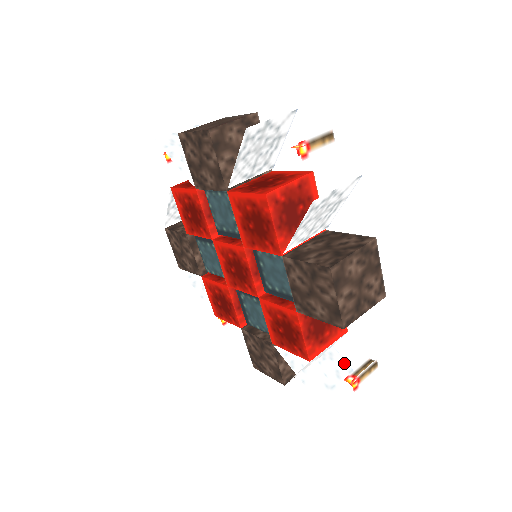
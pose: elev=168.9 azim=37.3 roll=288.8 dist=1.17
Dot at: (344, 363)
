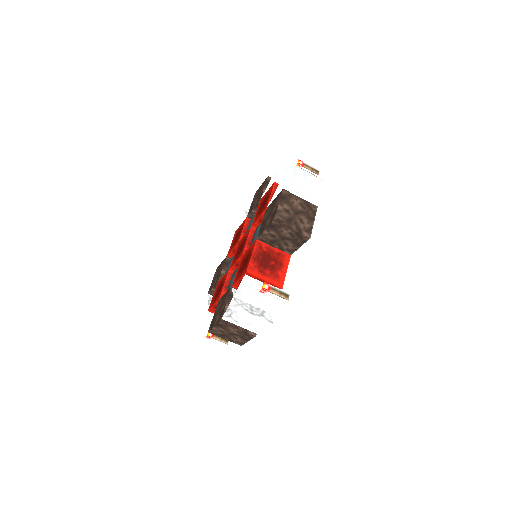
Dot at: (269, 318)
